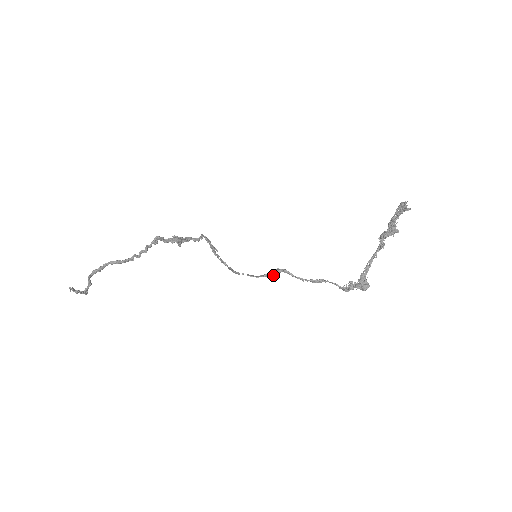
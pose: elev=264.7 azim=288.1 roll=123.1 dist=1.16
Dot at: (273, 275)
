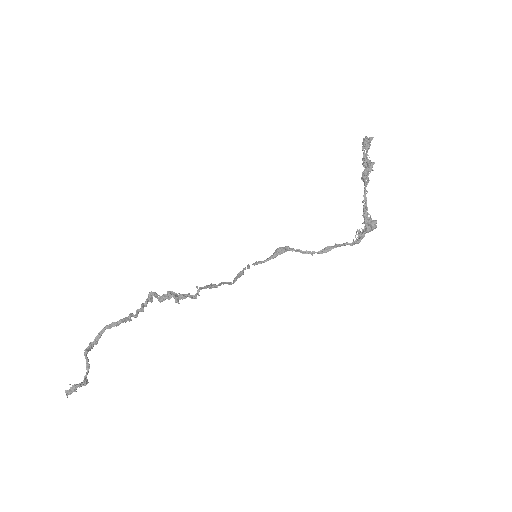
Dot at: (279, 254)
